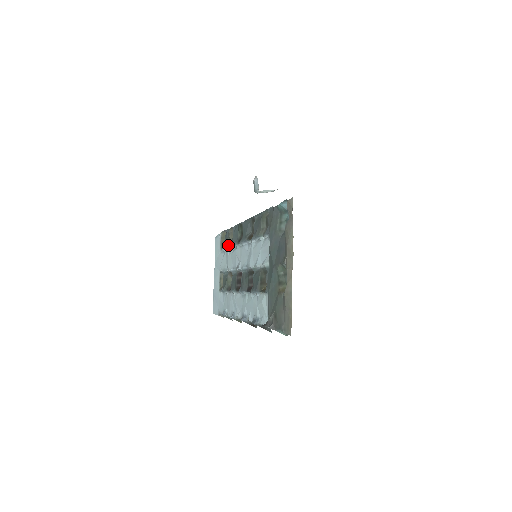
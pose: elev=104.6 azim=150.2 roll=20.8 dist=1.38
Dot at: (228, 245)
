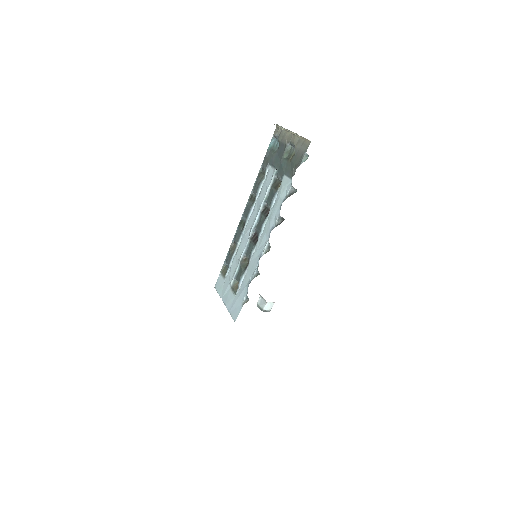
Dot at: (233, 253)
